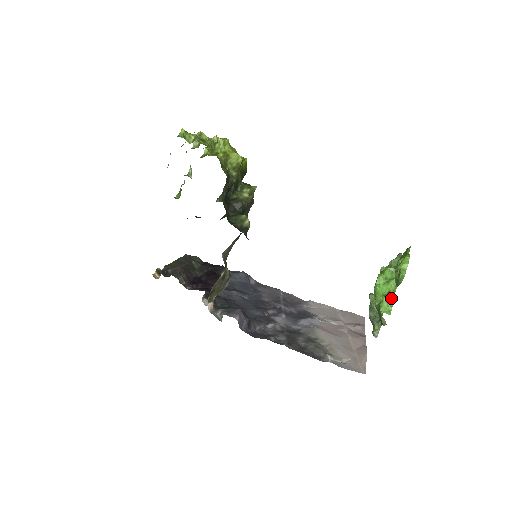
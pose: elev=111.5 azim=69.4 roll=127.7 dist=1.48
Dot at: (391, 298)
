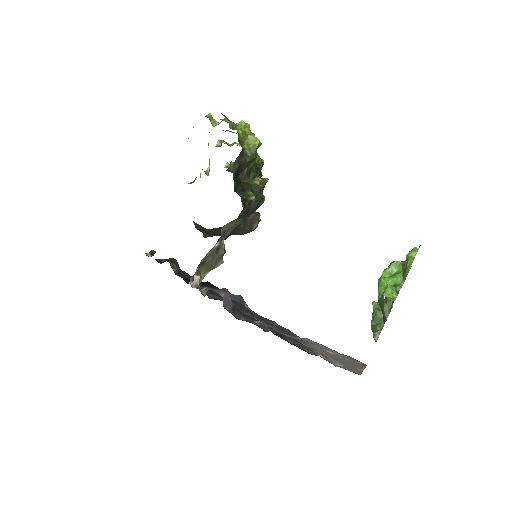
Dot at: (396, 288)
